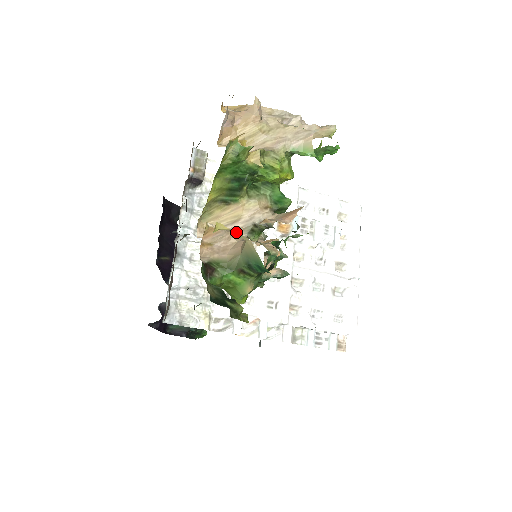
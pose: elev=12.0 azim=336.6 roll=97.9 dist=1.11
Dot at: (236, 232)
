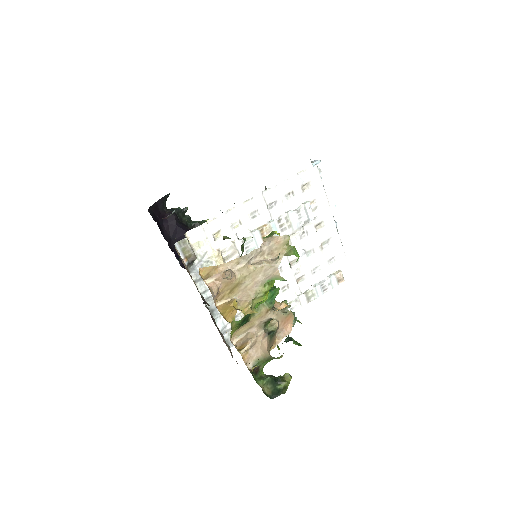
Dot at: occluded
